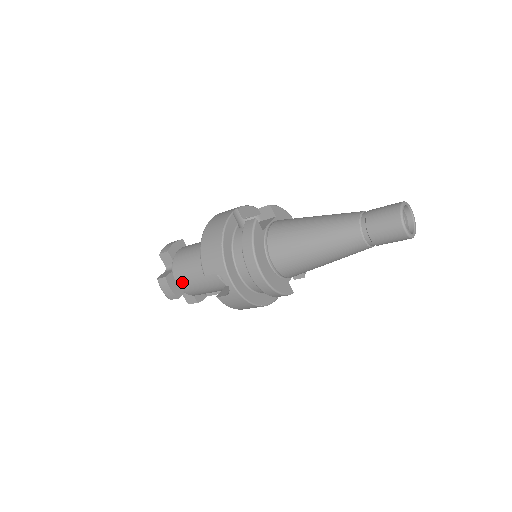
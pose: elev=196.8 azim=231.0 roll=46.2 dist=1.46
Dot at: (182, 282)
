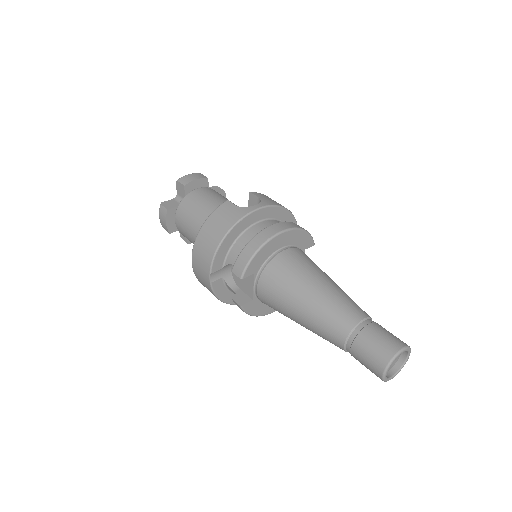
Dot at: occluded
